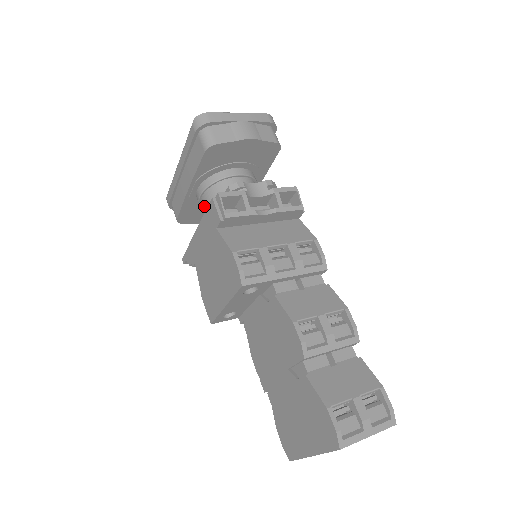
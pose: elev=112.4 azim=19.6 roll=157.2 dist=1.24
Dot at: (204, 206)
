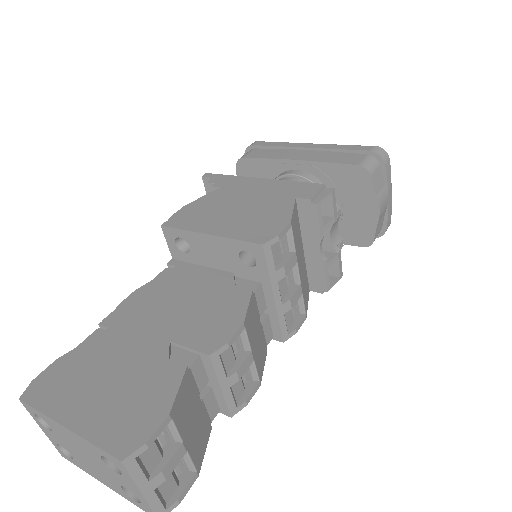
Dot at: occluded
